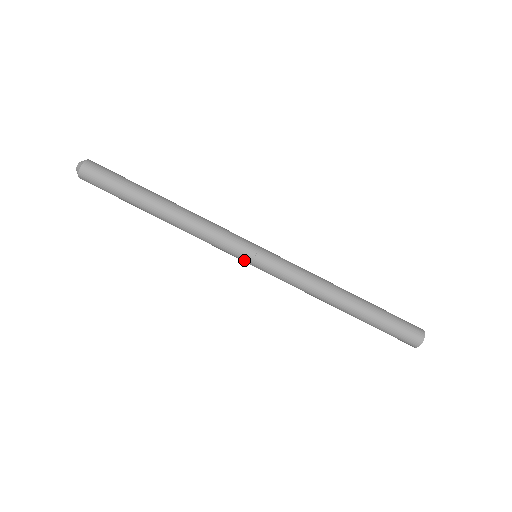
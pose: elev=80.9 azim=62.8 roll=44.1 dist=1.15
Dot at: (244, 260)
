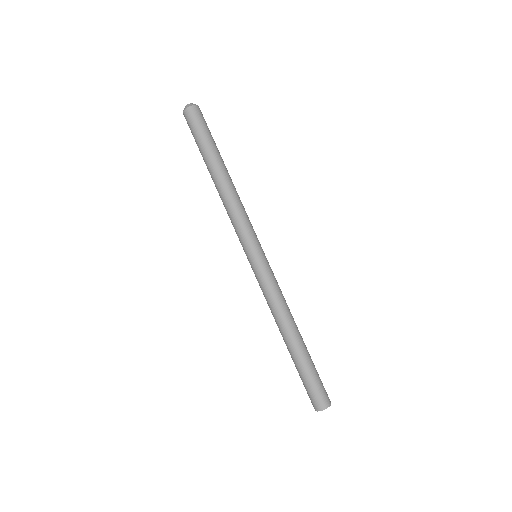
Dot at: (245, 252)
